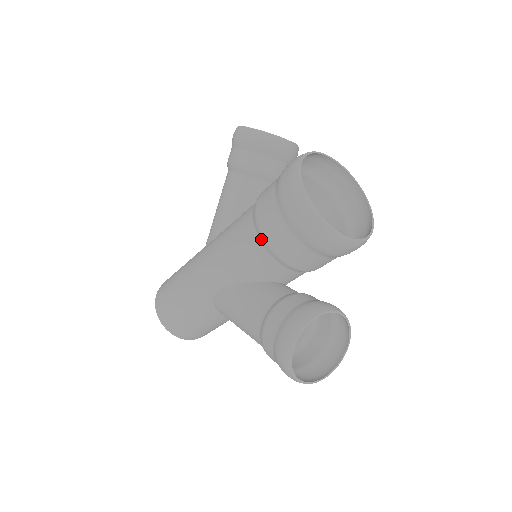
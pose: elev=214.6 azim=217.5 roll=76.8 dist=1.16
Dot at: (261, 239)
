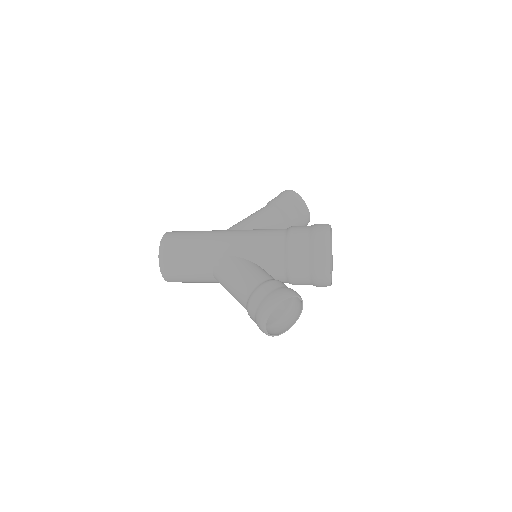
Dot at: (286, 245)
